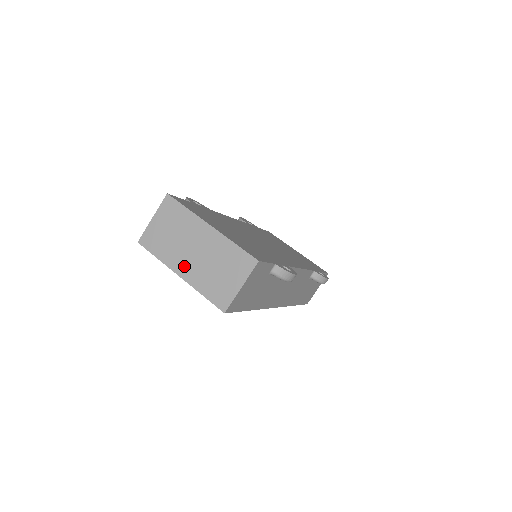
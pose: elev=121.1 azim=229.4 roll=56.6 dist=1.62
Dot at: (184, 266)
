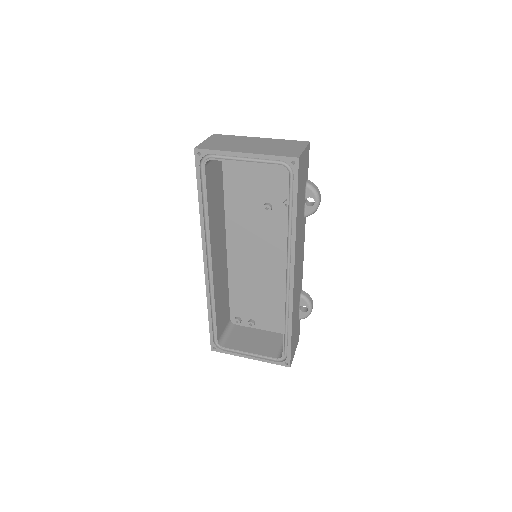
Dot at: (247, 149)
